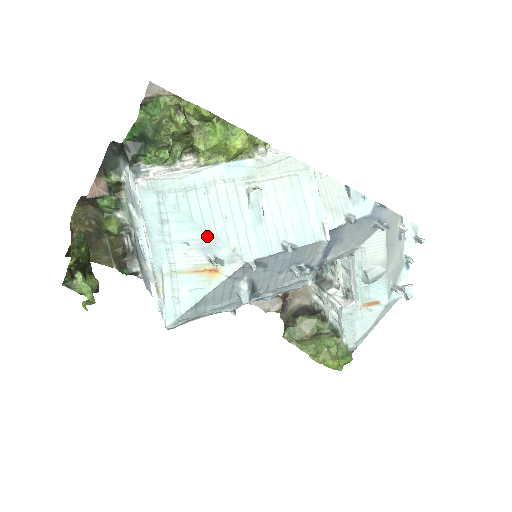
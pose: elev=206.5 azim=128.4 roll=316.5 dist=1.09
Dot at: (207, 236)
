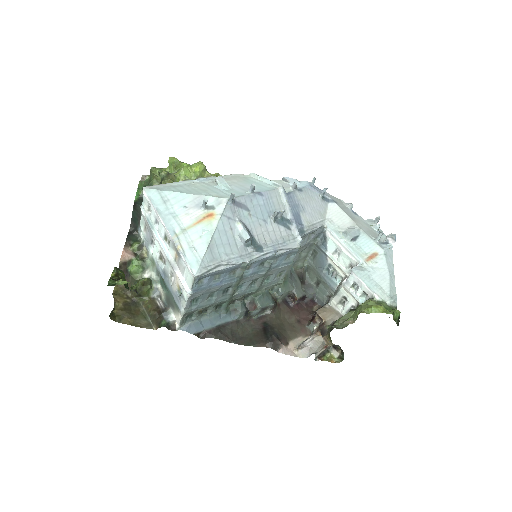
Dot at: (196, 196)
